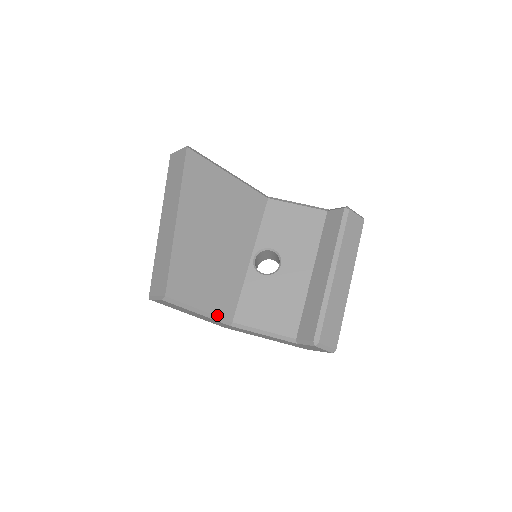
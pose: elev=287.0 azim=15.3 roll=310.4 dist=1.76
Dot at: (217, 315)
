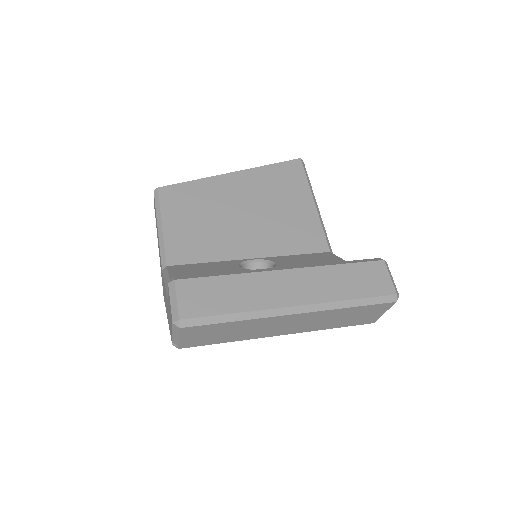
Dot at: (166, 245)
